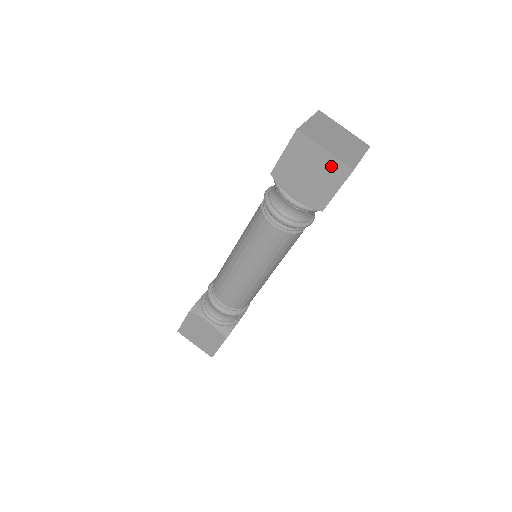
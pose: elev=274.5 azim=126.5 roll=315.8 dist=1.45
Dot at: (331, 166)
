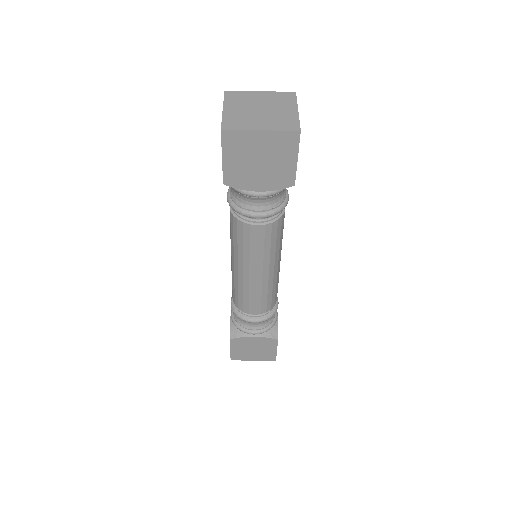
Dot at: (276, 141)
